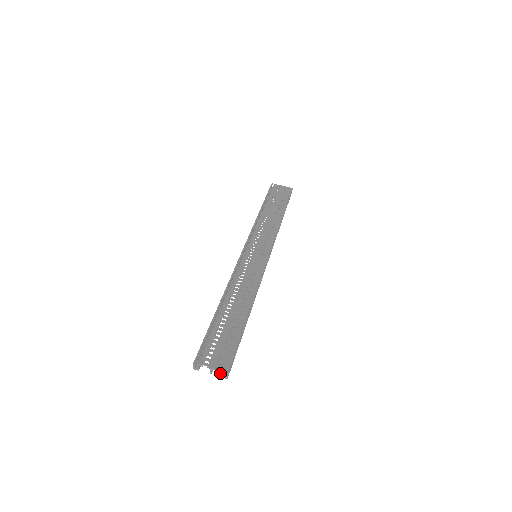
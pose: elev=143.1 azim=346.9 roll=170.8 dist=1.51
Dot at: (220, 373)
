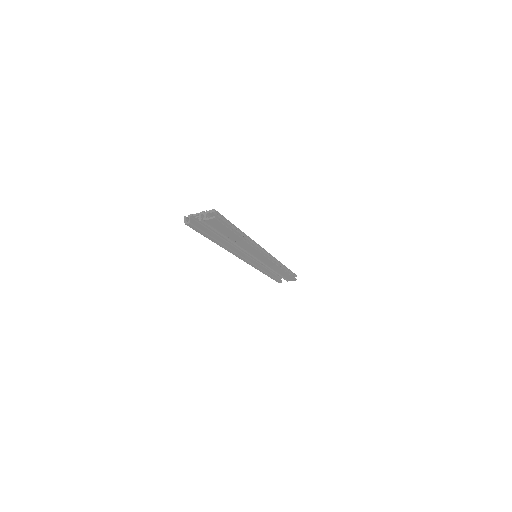
Dot at: (209, 219)
